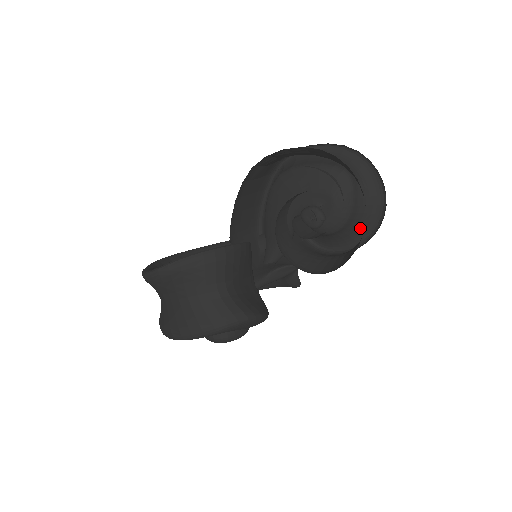
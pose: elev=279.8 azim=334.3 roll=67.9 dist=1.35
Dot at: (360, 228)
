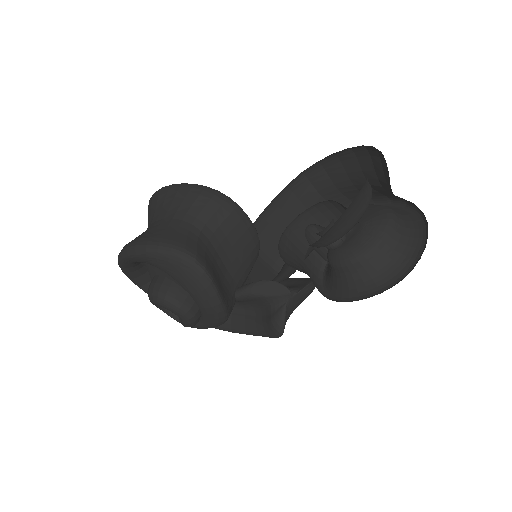
Dot at: (380, 277)
